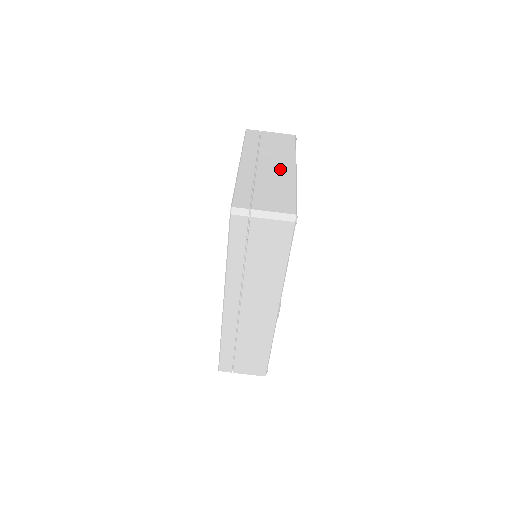
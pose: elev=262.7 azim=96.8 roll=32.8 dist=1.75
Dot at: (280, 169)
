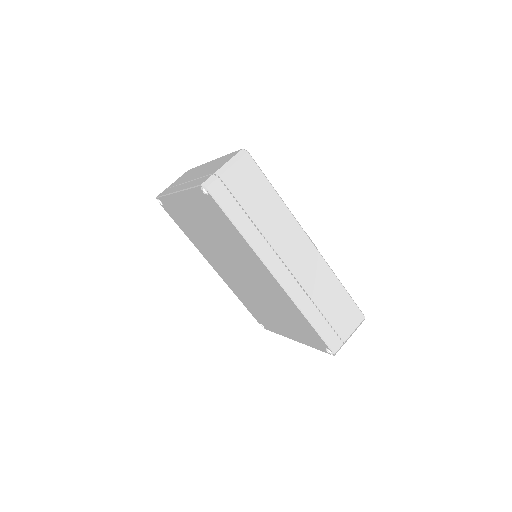
Dot at: (203, 168)
